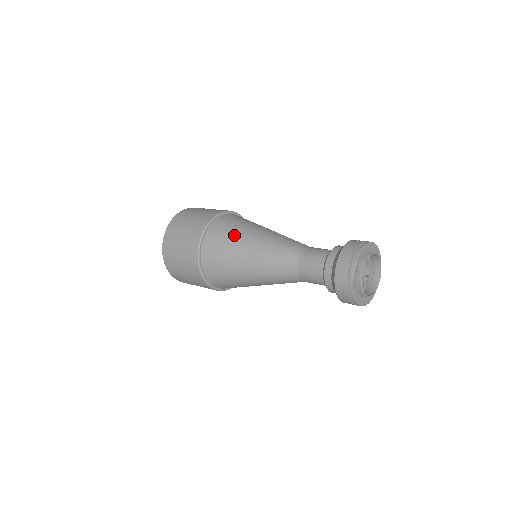
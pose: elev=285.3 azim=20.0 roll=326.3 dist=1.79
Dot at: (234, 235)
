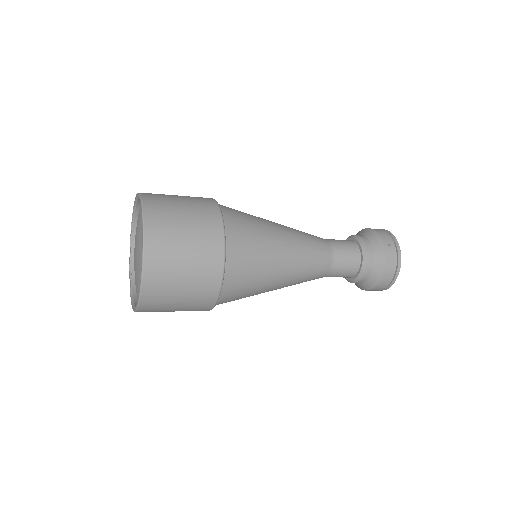
Dot at: (260, 272)
